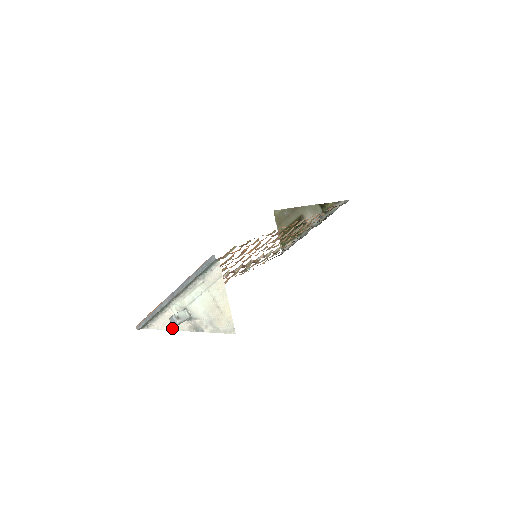
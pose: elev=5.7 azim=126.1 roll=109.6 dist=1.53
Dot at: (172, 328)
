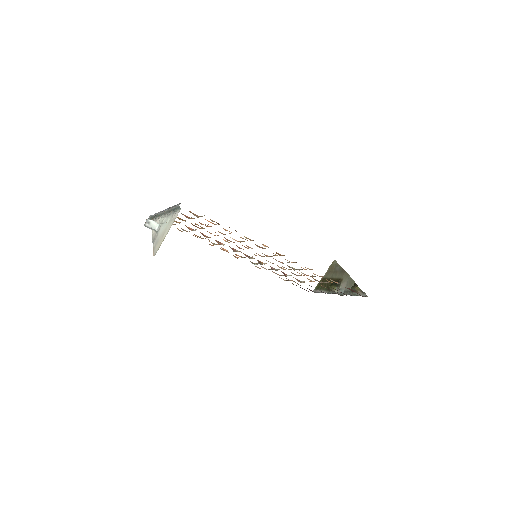
Dot at: (152, 231)
